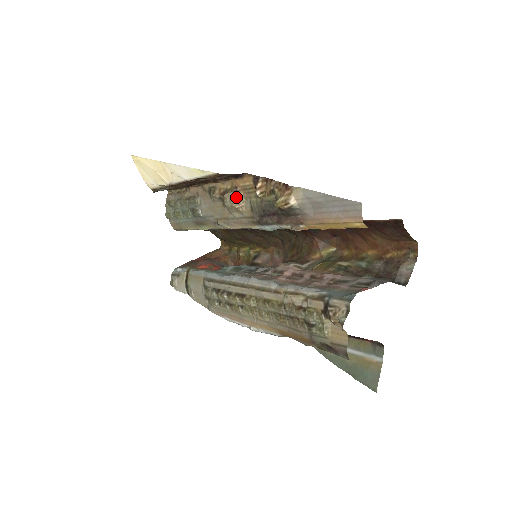
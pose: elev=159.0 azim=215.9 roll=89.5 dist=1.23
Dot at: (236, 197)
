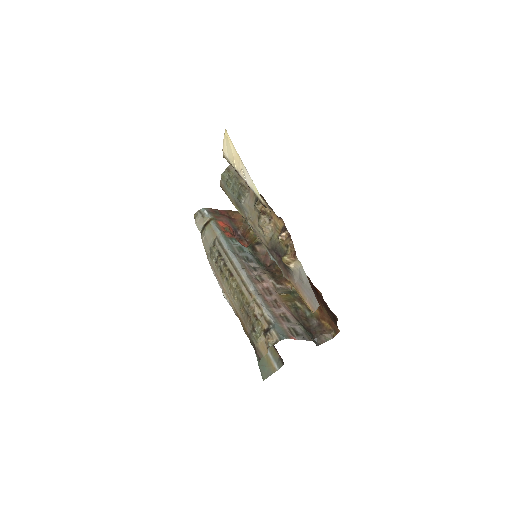
Dot at: (267, 224)
